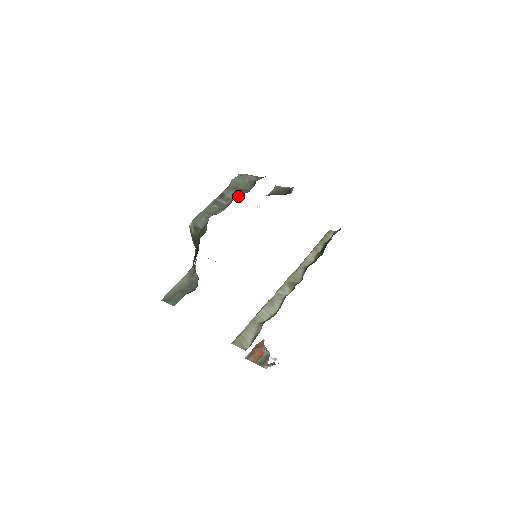
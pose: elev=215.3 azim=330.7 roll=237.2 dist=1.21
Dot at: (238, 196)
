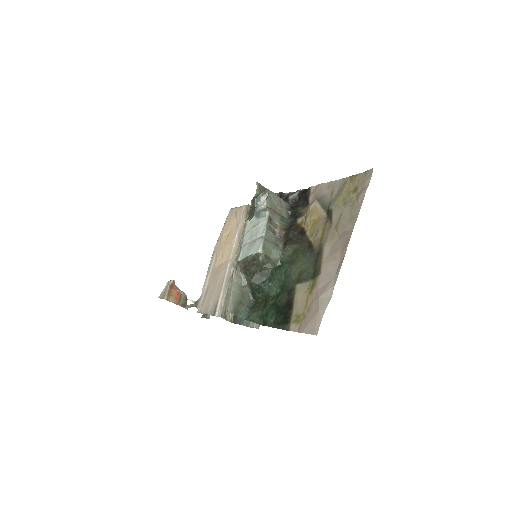
Dot at: (284, 226)
